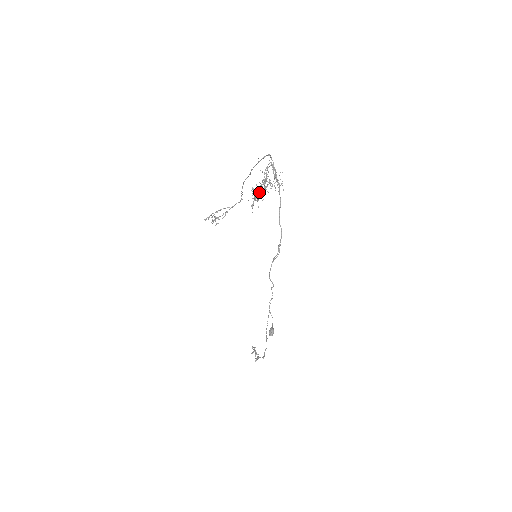
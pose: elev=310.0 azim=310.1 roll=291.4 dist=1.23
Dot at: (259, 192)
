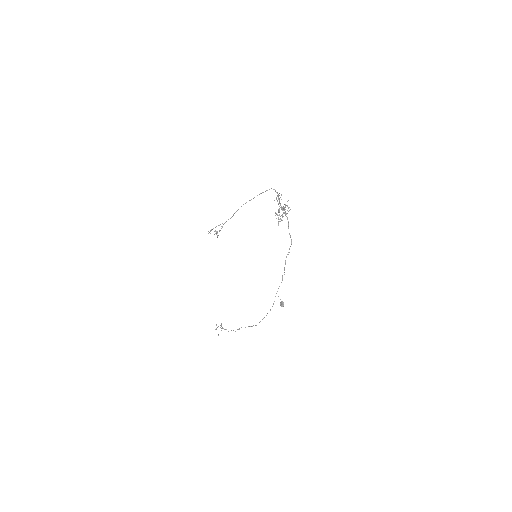
Dot at: (279, 215)
